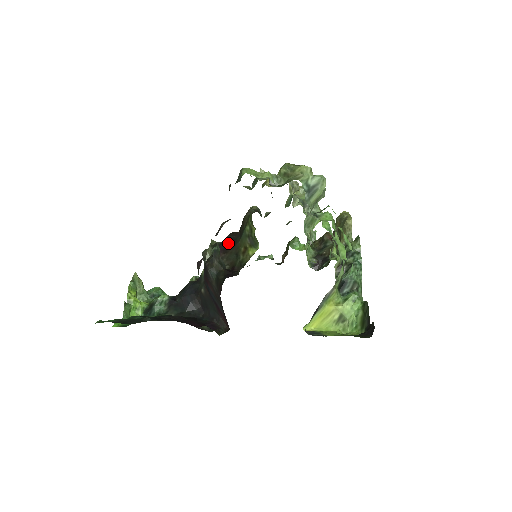
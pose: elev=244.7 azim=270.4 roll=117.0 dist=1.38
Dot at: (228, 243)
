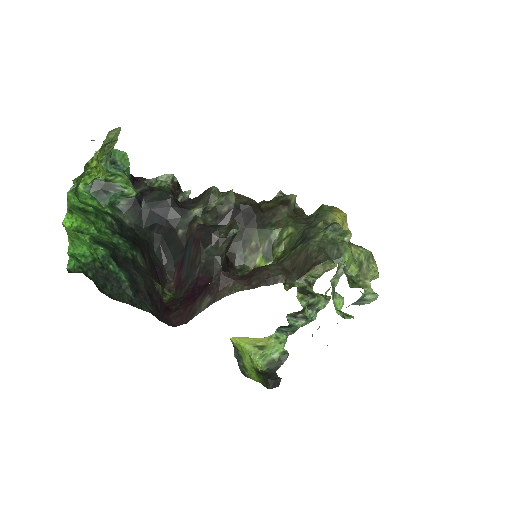
Dot at: (245, 216)
